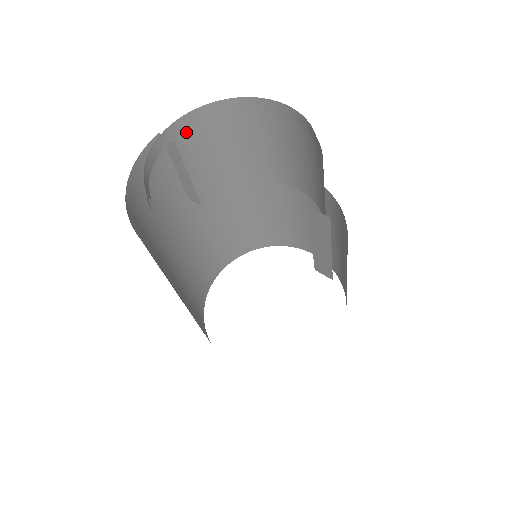
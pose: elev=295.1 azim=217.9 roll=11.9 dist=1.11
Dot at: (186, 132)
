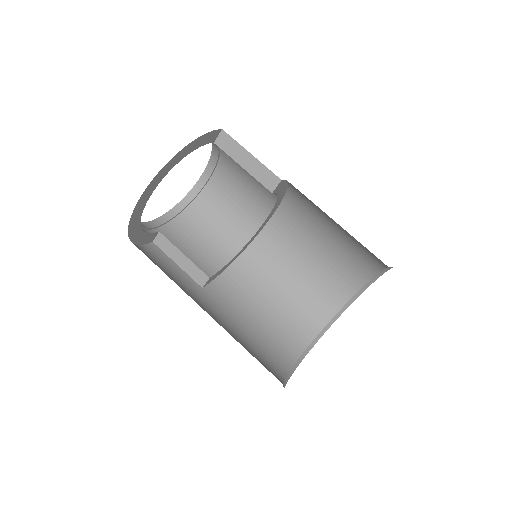
Dot at: (166, 229)
